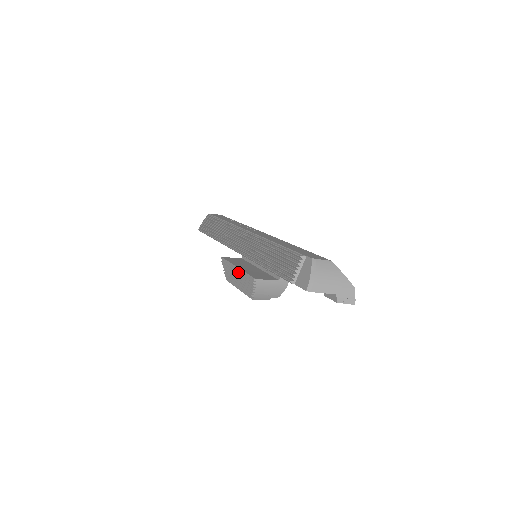
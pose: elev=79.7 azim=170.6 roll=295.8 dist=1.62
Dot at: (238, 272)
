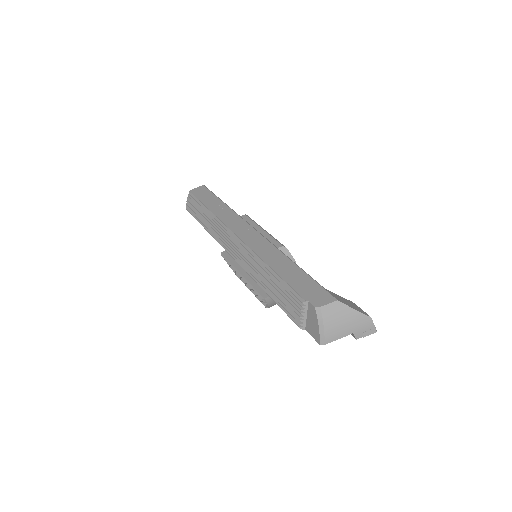
Dot at: (243, 280)
